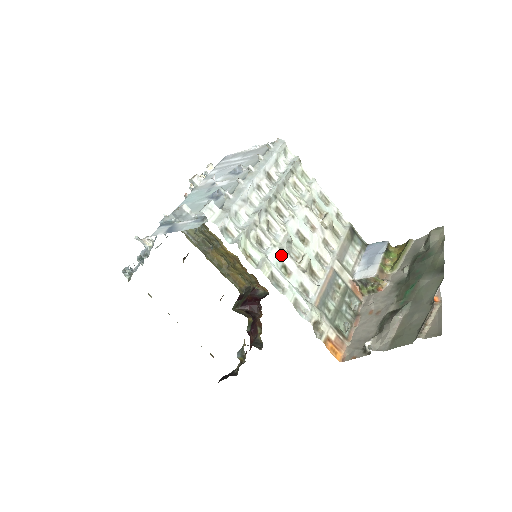
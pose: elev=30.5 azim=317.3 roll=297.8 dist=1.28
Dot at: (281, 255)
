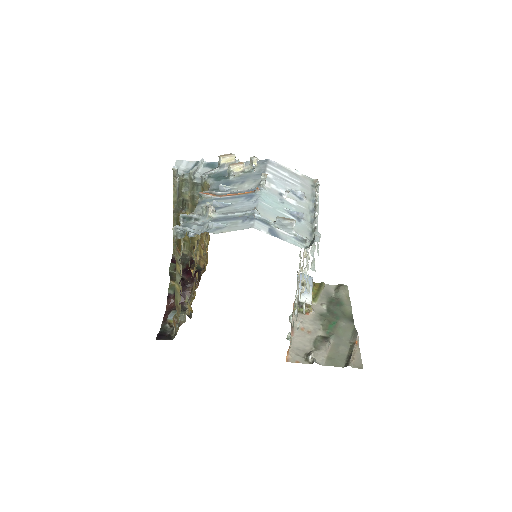
Dot at: occluded
